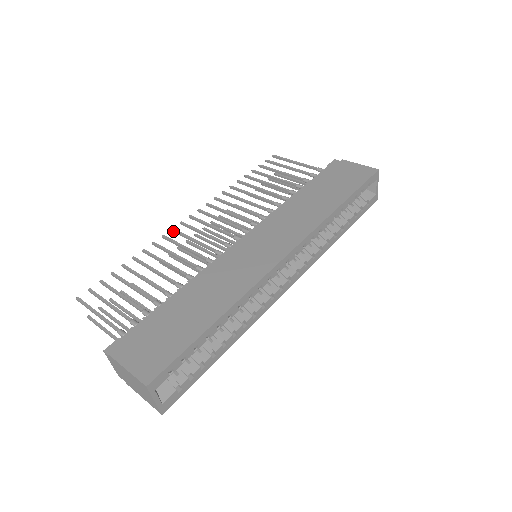
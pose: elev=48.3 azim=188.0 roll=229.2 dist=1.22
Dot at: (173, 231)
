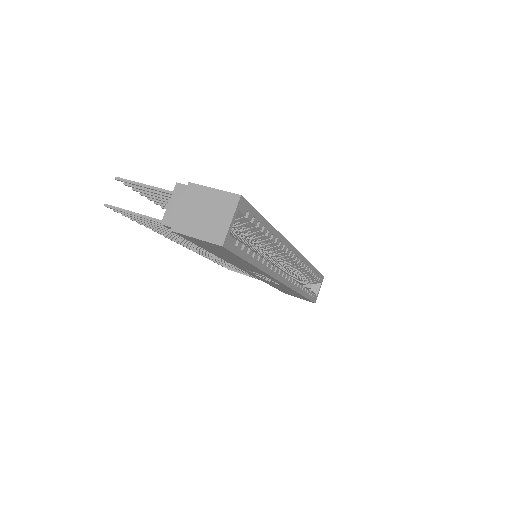
Dot at: occluded
